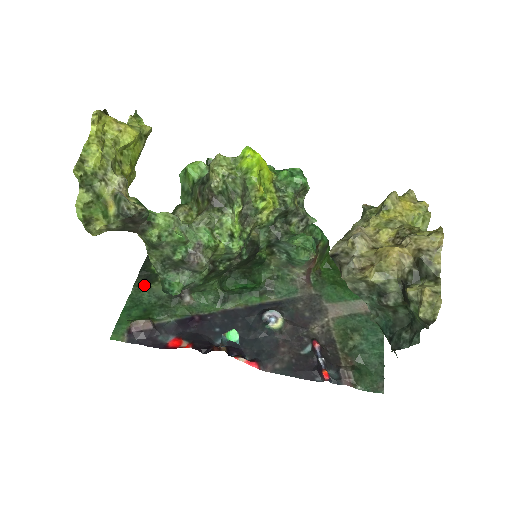
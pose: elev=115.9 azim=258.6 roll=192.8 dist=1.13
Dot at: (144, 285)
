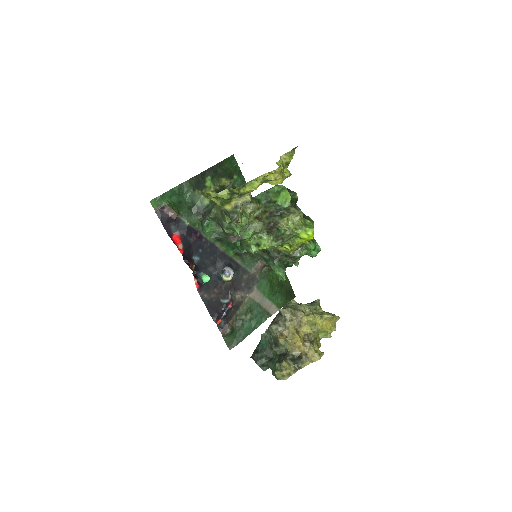
Dot at: (193, 186)
